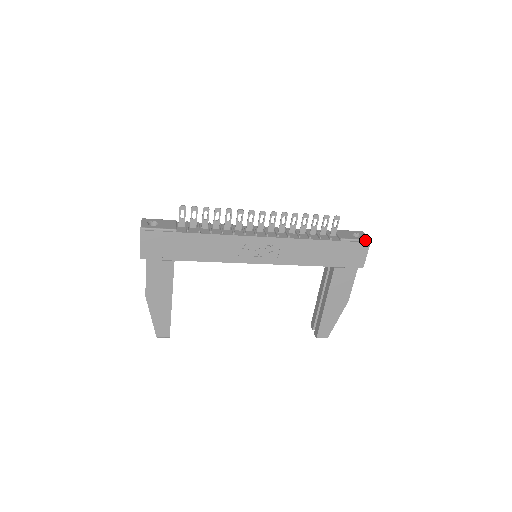
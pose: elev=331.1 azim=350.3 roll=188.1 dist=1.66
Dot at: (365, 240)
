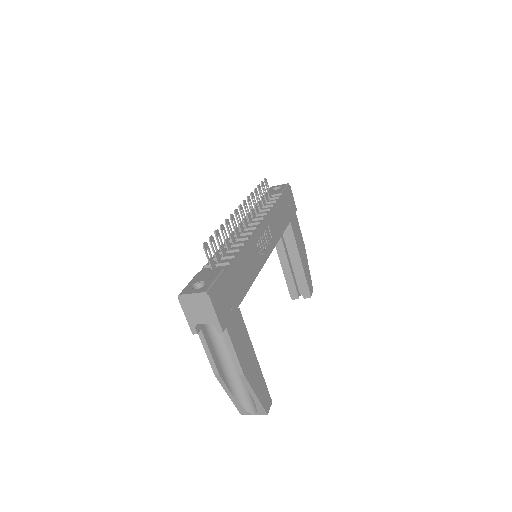
Dot at: (287, 185)
